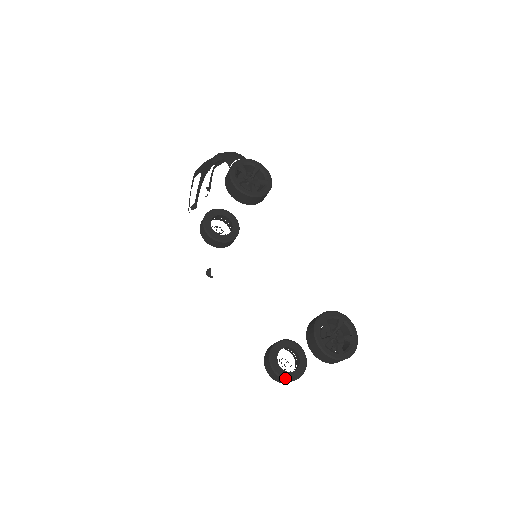
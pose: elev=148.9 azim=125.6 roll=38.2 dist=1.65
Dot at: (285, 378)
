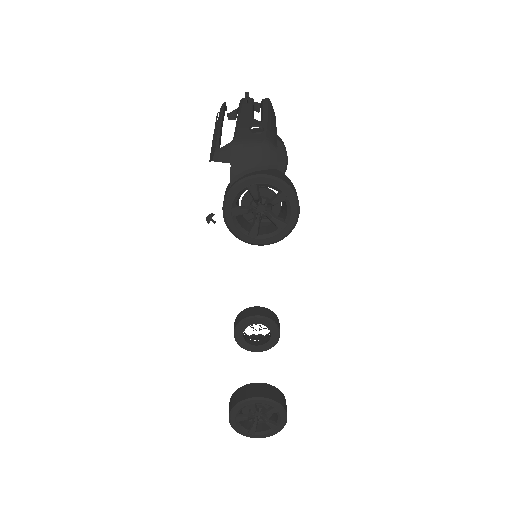
Dot at: (243, 347)
